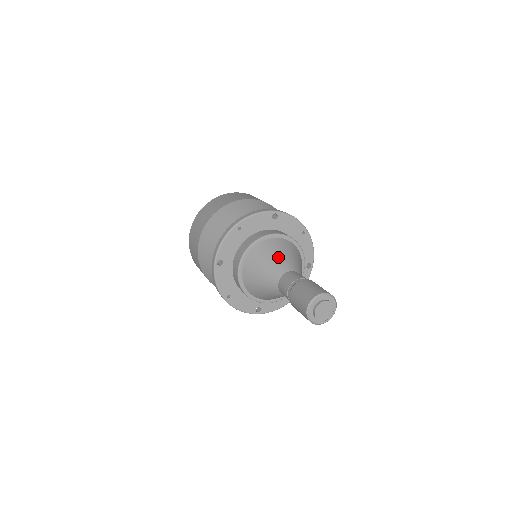
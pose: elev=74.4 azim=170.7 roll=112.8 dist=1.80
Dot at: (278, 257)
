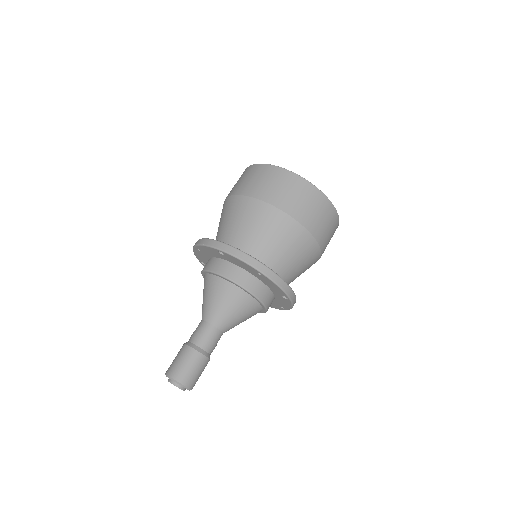
Dot at: (207, 300)
